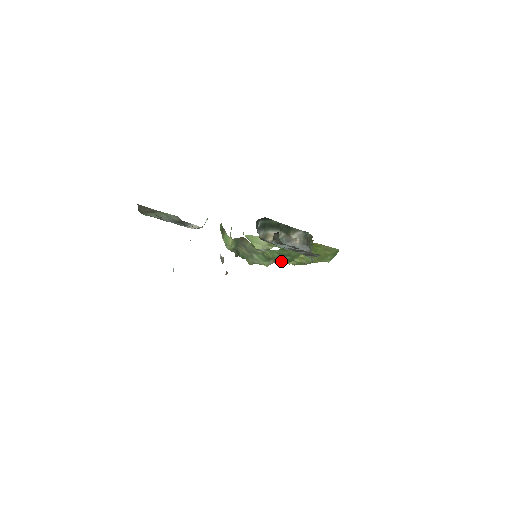
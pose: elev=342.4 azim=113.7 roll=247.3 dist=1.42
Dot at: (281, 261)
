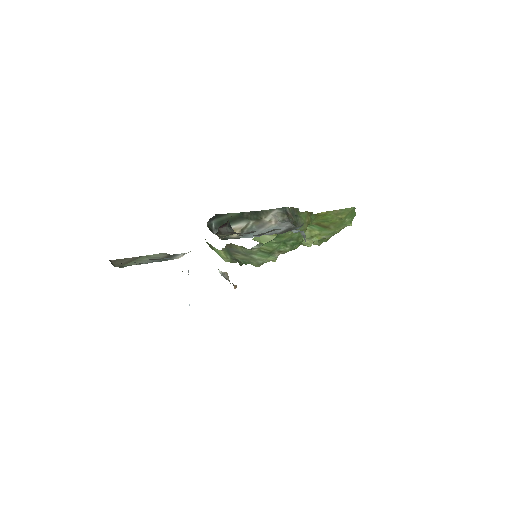
Dot at: (287, 249)
